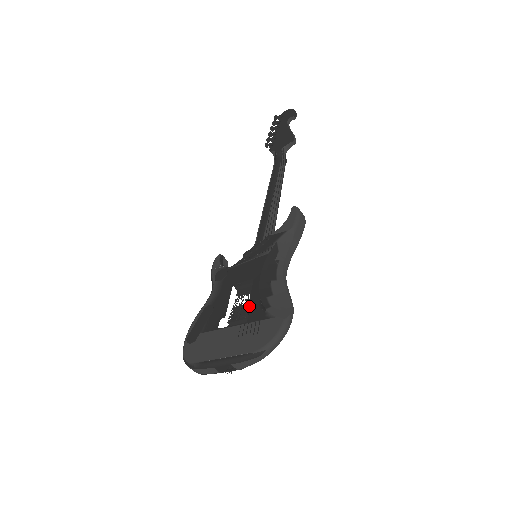
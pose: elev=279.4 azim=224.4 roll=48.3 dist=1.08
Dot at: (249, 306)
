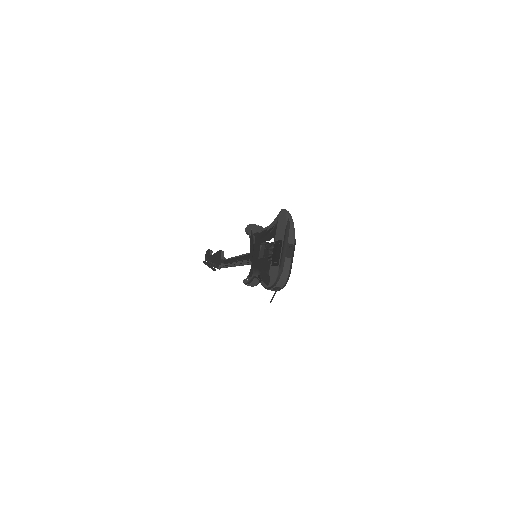
Dot at: (269, 240)
